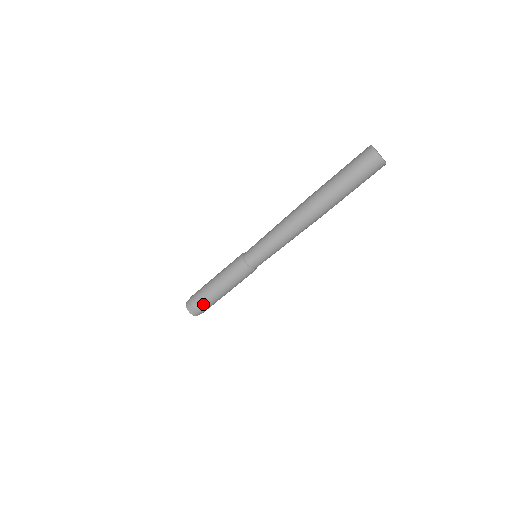
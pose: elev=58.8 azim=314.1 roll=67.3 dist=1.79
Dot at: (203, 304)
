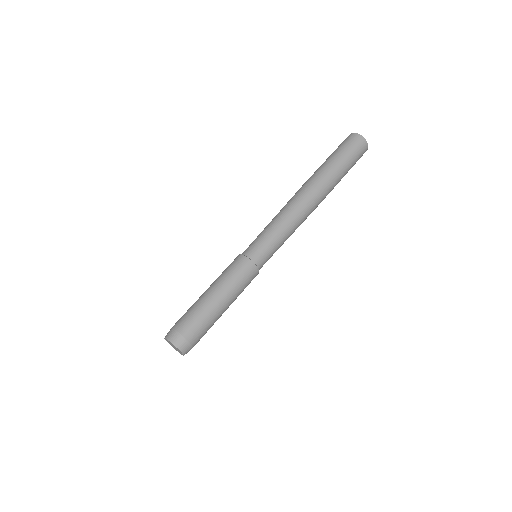
Dot at: (196, 327)
